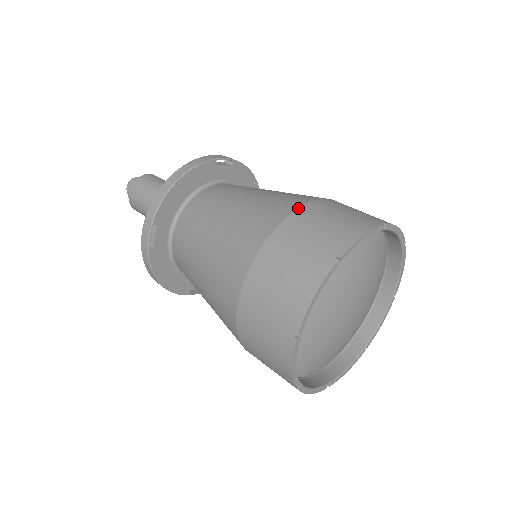
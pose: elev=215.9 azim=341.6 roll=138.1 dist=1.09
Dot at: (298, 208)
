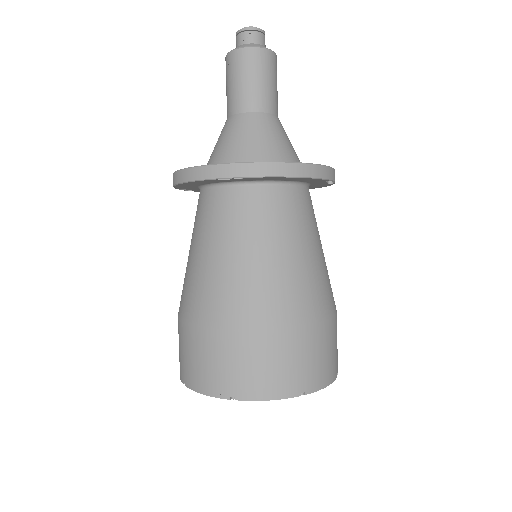
Dot at: (324, 322)
